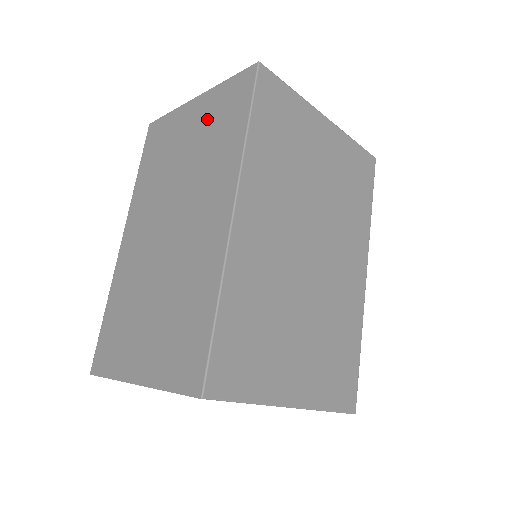
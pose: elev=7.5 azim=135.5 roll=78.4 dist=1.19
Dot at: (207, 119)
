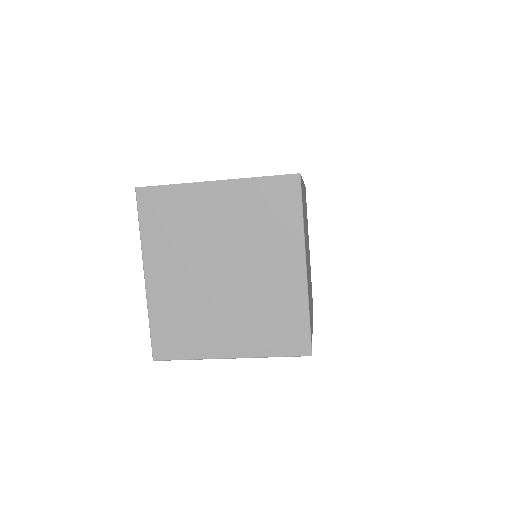
Dot at: occluded
